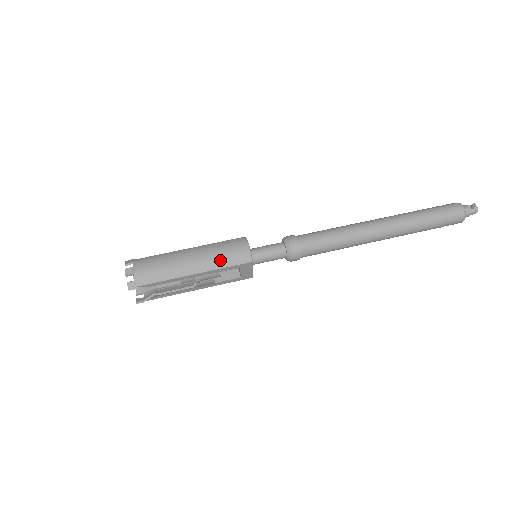
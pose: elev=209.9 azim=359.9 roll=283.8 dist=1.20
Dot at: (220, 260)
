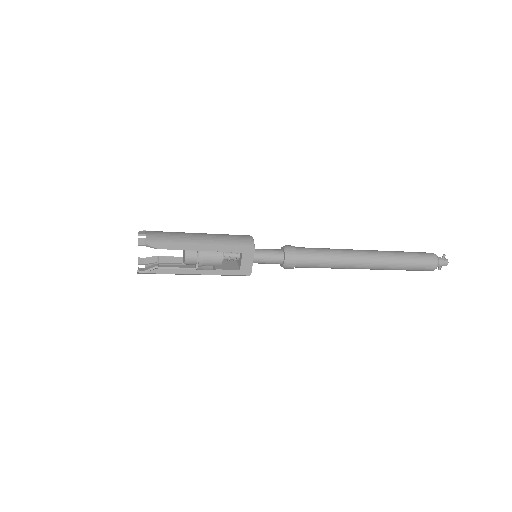
Dot at: (226, 240)
